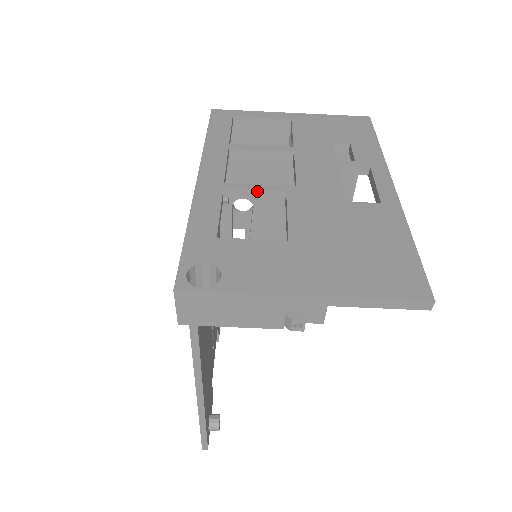
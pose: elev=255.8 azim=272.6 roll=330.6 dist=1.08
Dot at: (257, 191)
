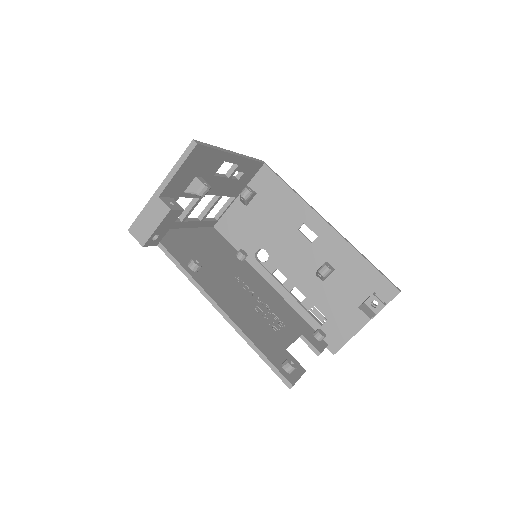
Dot at: (188, 206)
